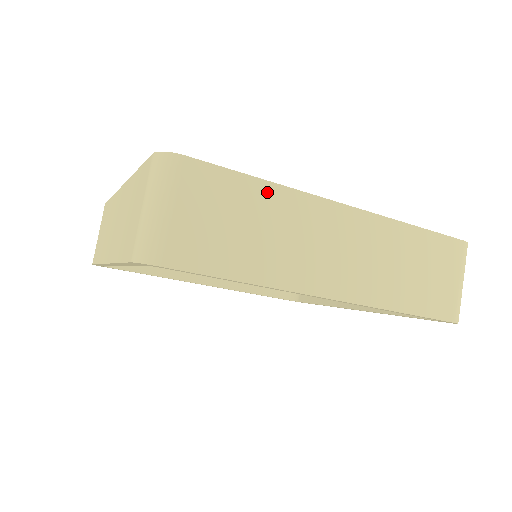
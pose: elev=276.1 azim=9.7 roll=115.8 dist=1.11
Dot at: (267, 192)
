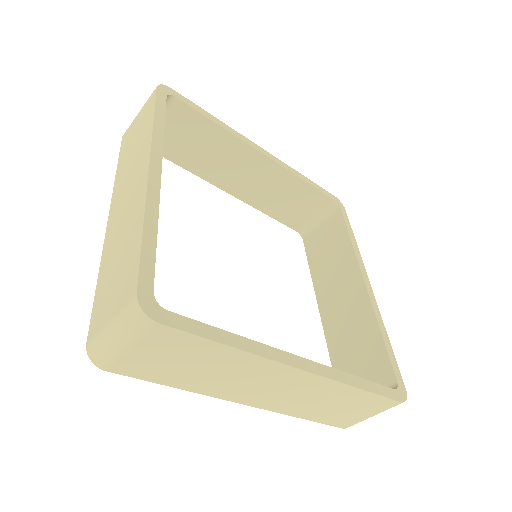
Dot at: (230, 353)
